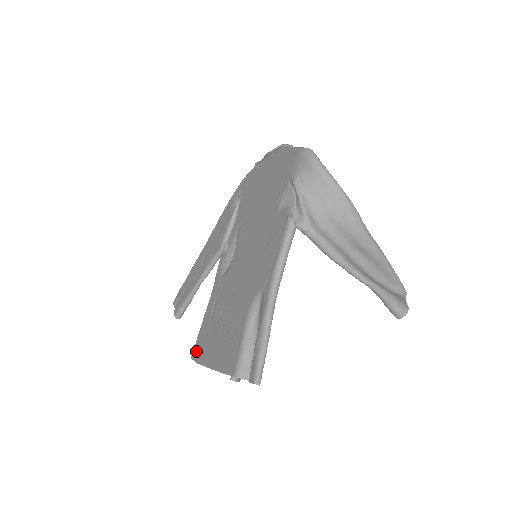
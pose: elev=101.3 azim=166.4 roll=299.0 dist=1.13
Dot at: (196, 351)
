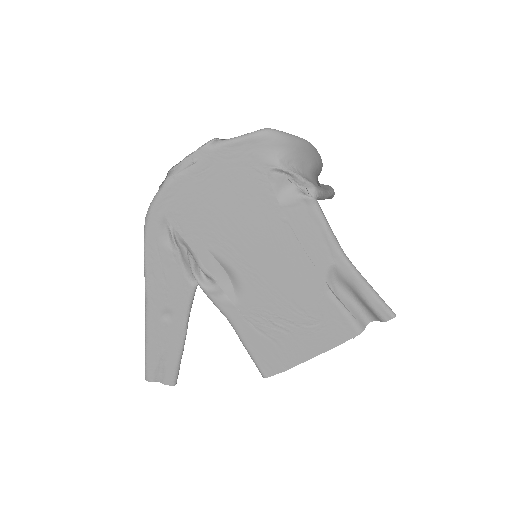
Dot at: (269, 369)
